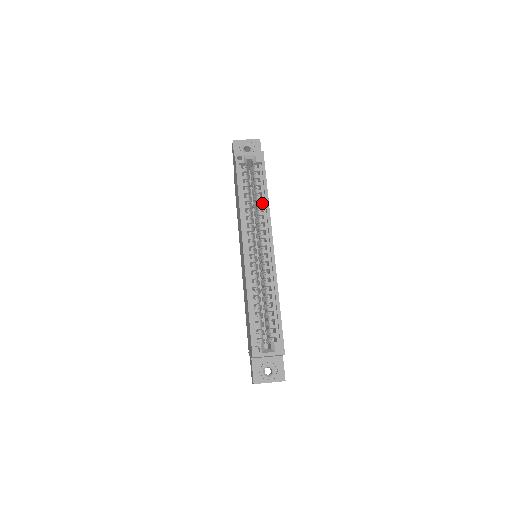
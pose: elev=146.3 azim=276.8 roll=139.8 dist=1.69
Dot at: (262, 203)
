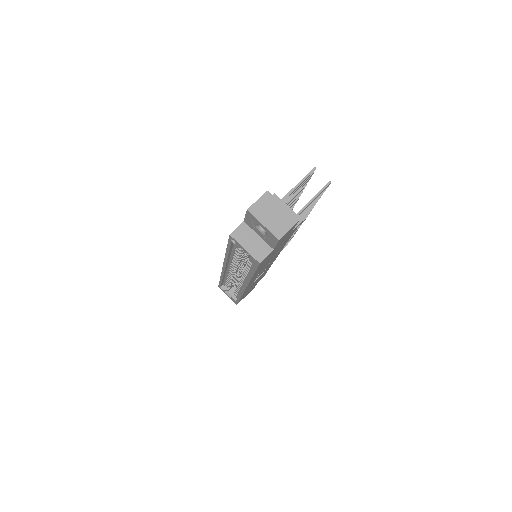
Dot at: occluded
